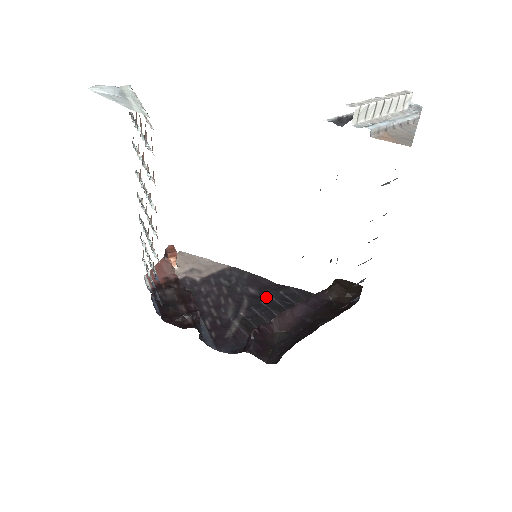
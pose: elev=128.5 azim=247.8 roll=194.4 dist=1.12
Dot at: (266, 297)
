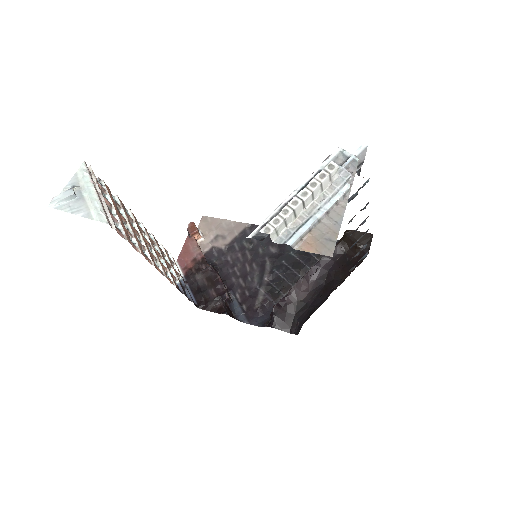
Dot at: (286, 254)
